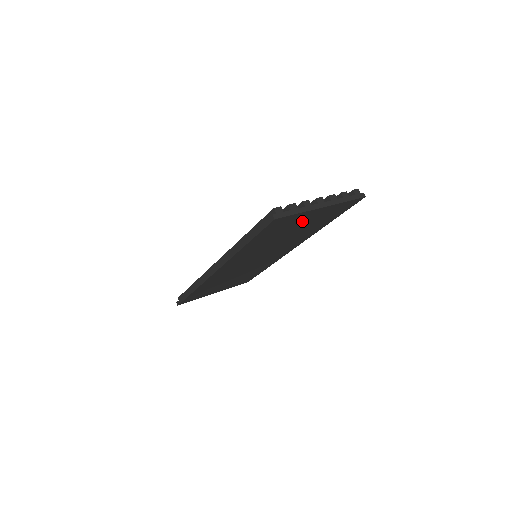
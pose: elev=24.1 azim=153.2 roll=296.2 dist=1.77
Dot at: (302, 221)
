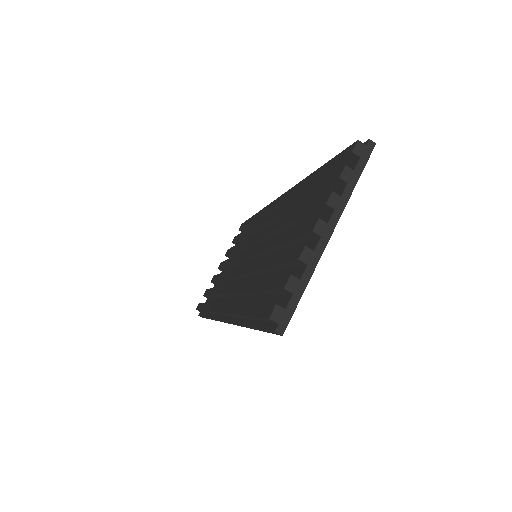
Dot at: occluded
